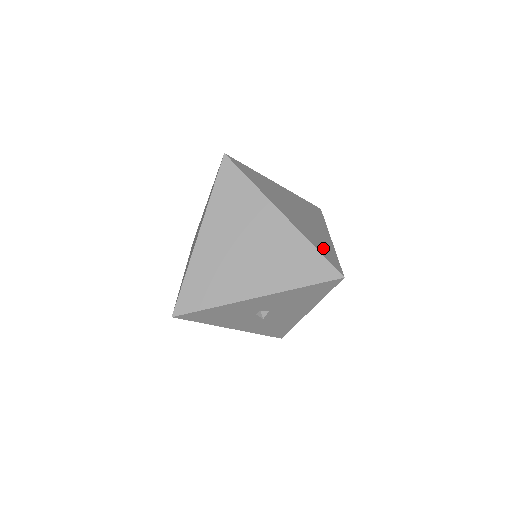
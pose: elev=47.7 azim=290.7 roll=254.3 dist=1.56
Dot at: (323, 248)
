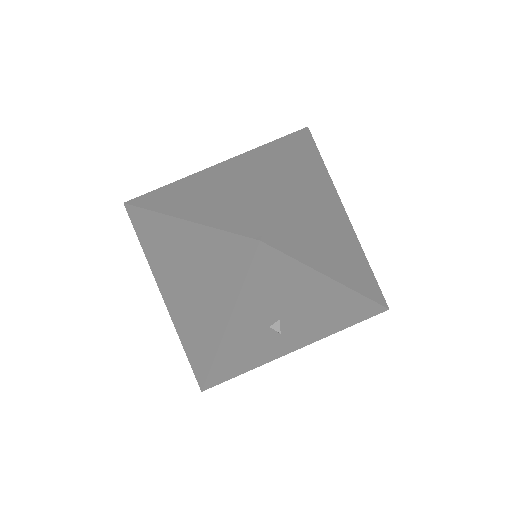
Dot at: (242, 214)
